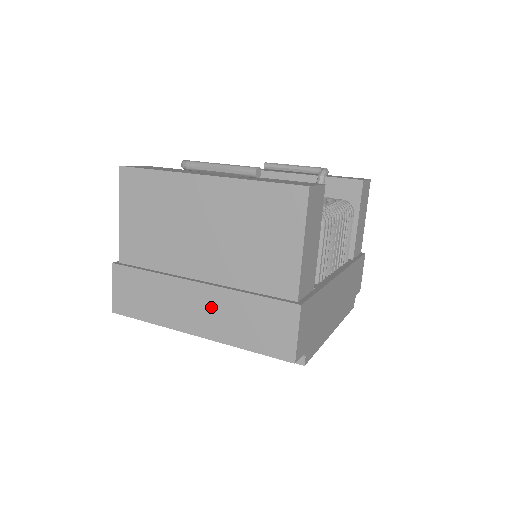
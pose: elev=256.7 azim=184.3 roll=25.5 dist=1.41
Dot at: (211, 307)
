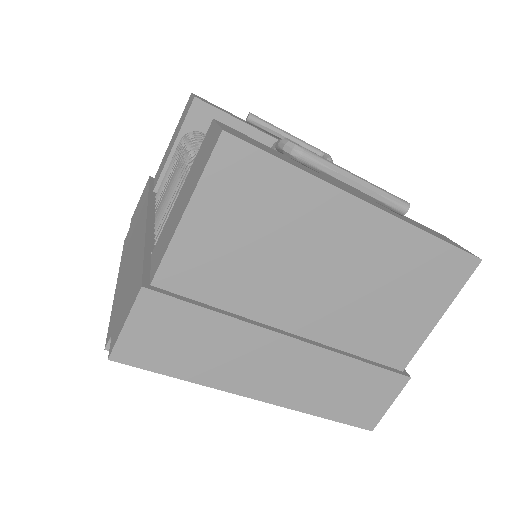
Dot at: (299, 369)
